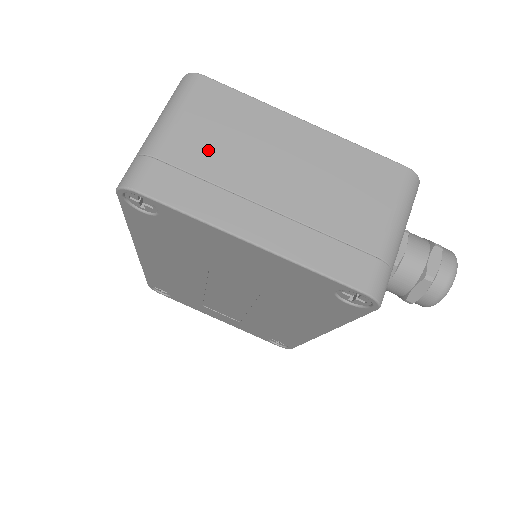
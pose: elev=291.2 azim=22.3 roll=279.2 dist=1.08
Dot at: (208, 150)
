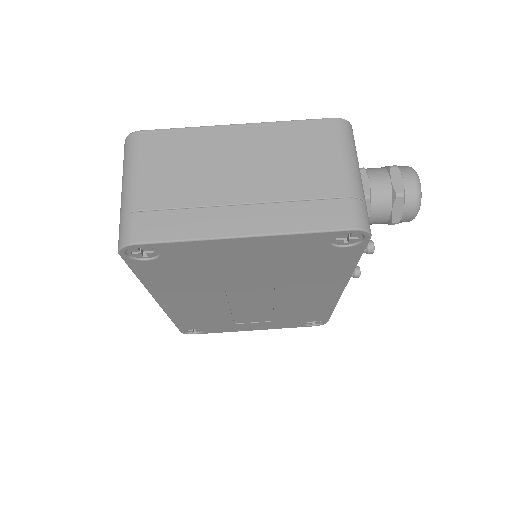
Dot at: (173, 185)
